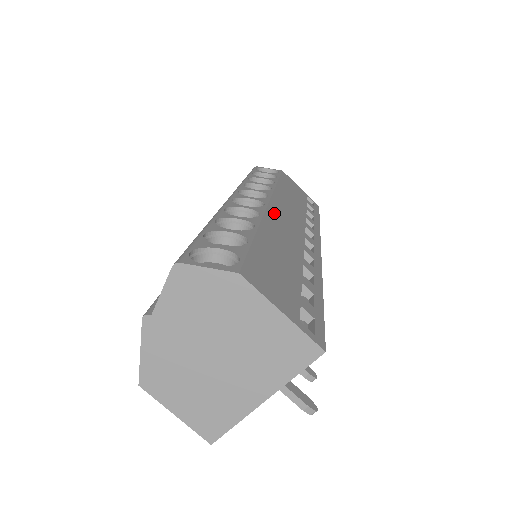
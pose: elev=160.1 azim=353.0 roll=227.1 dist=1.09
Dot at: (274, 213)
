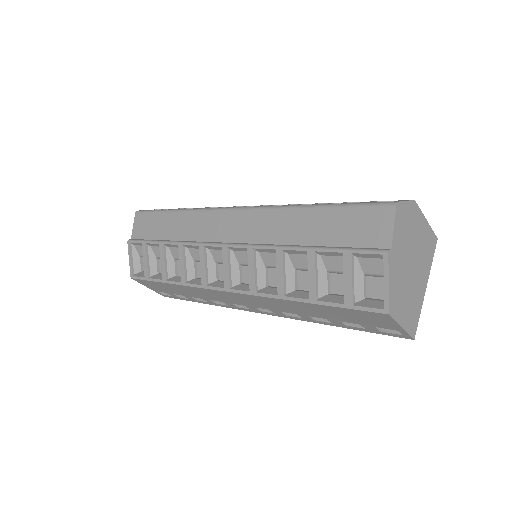
Dot at: occluded
